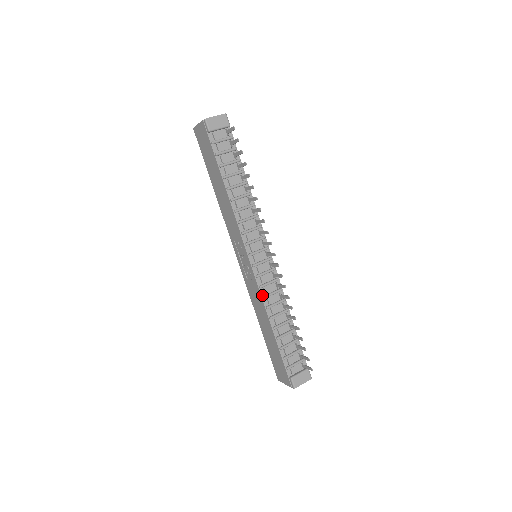
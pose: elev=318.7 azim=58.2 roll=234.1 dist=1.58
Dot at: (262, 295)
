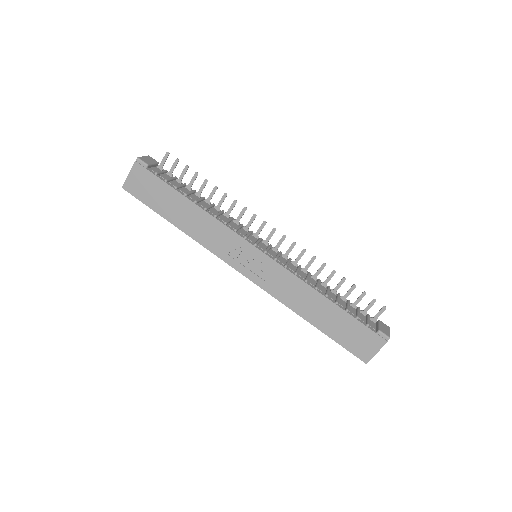
Dot at: (293, 273)
